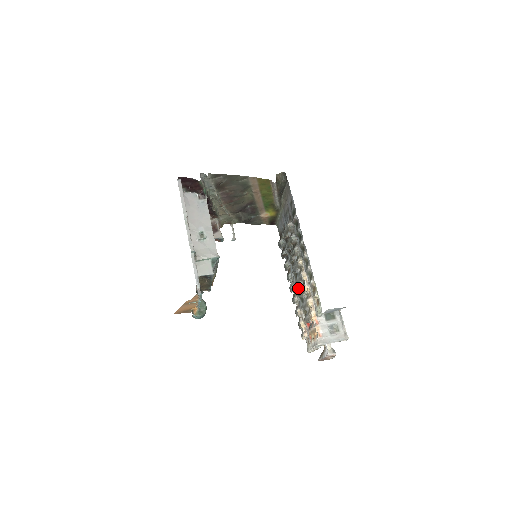
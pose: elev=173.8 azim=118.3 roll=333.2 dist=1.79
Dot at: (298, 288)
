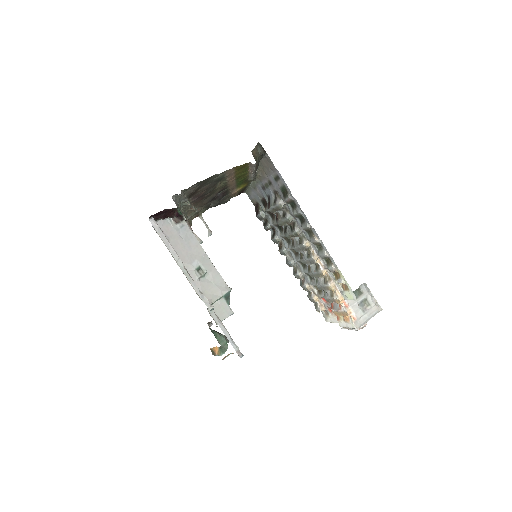
Dot at: (300, 263)
